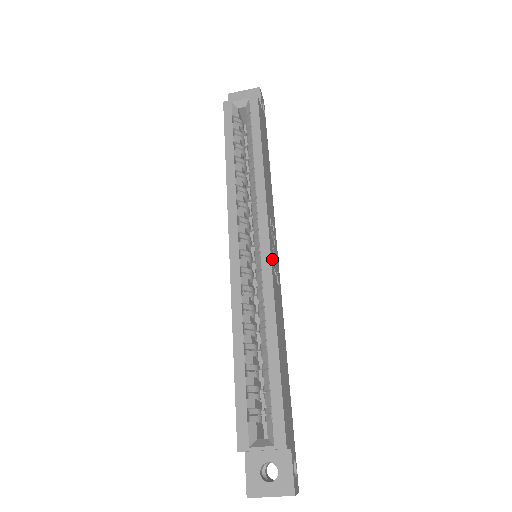
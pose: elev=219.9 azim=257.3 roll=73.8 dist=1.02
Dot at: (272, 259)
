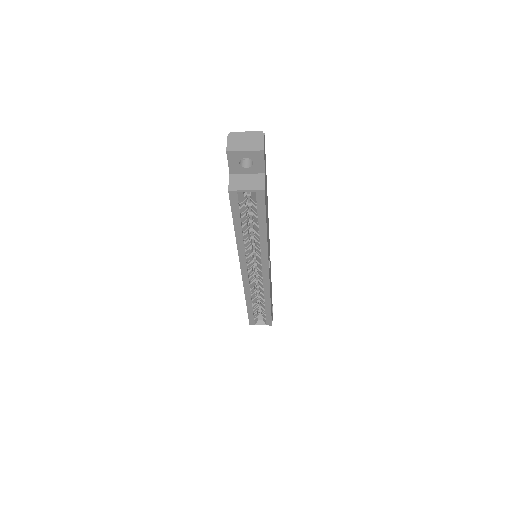
Dot at: (269, 275)
